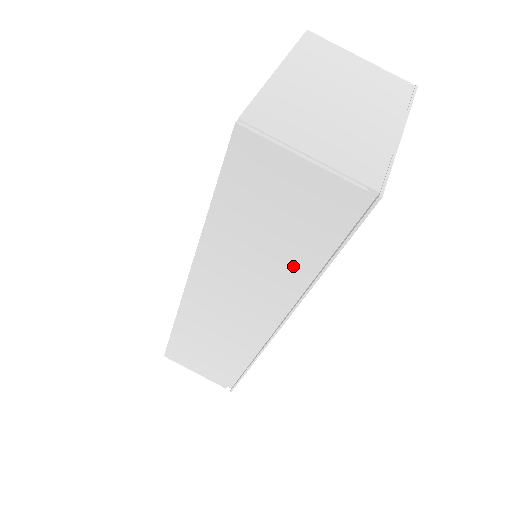
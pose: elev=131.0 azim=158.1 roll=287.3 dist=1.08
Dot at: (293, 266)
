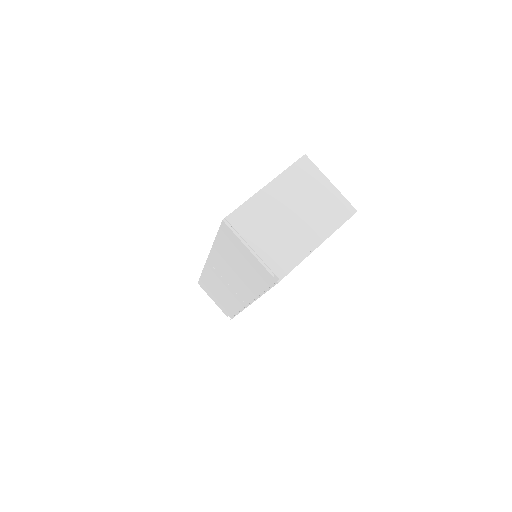
Dot at: (250, 284)
